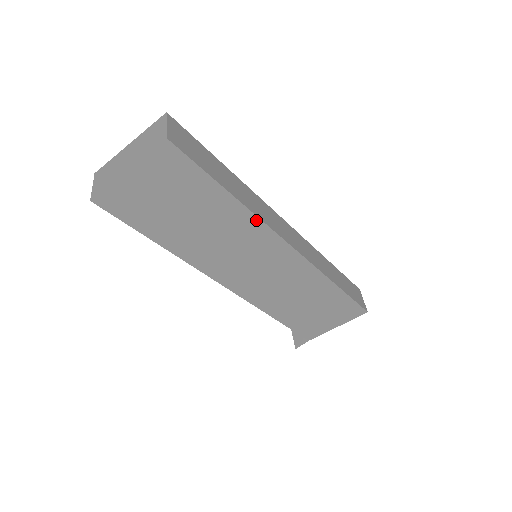
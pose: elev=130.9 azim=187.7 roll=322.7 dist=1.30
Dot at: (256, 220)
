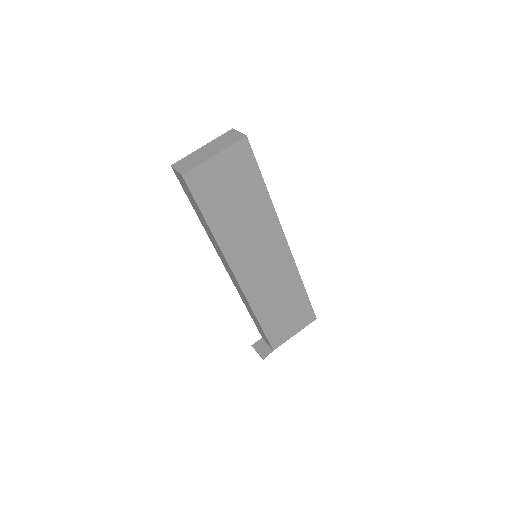
Dot at: (274, 214)
